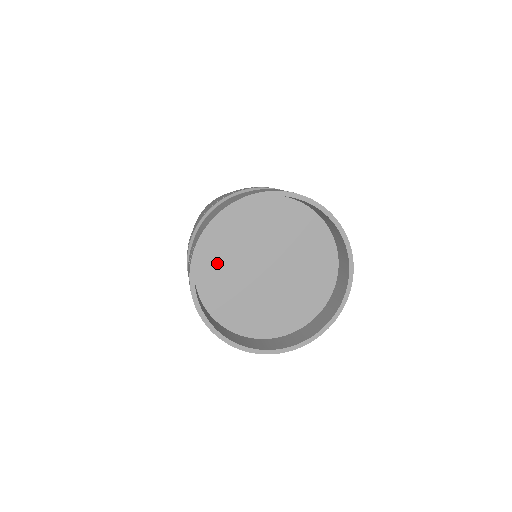
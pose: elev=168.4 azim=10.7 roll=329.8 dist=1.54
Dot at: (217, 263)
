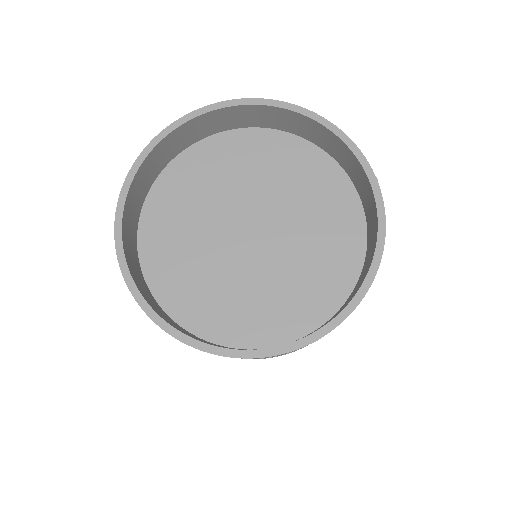
Dot at: (172, 253)
